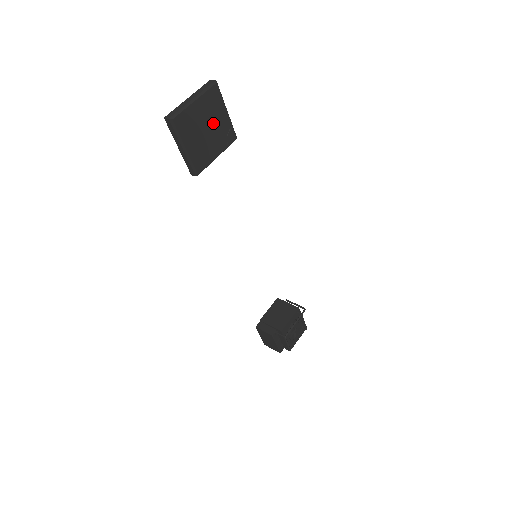
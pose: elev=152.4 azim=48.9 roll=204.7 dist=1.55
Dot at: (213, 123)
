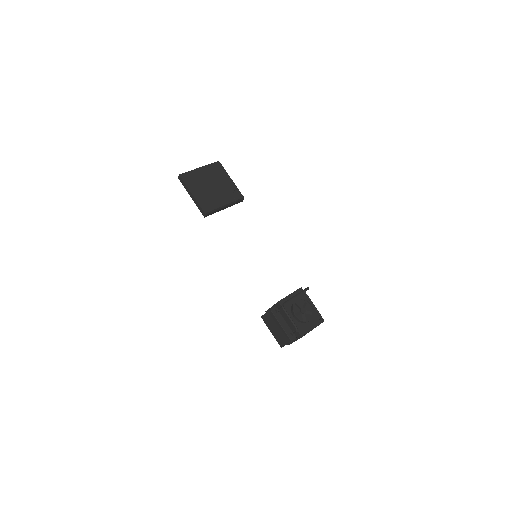
Dot at: (218, 183)
